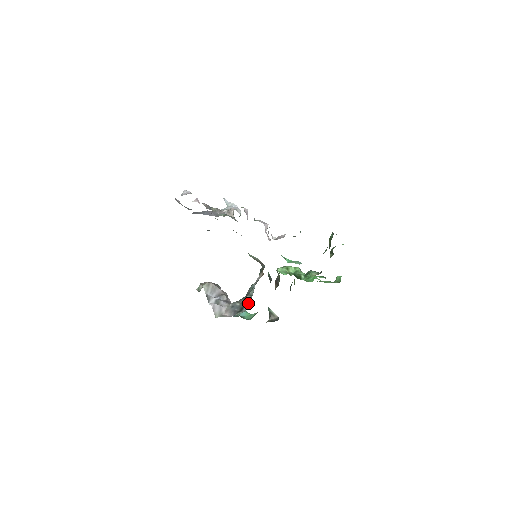
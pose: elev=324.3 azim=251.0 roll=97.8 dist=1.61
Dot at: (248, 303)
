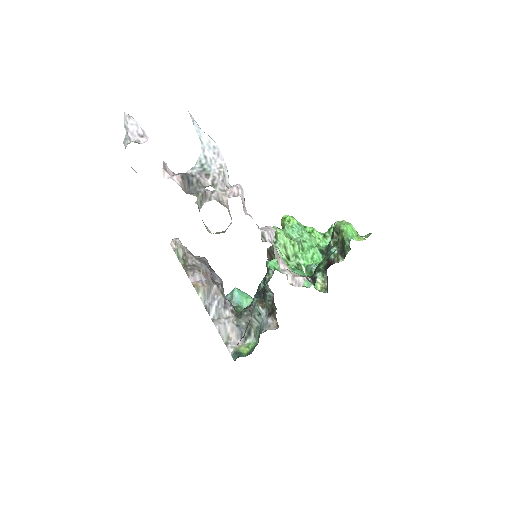
Dot at: (256, 329)
